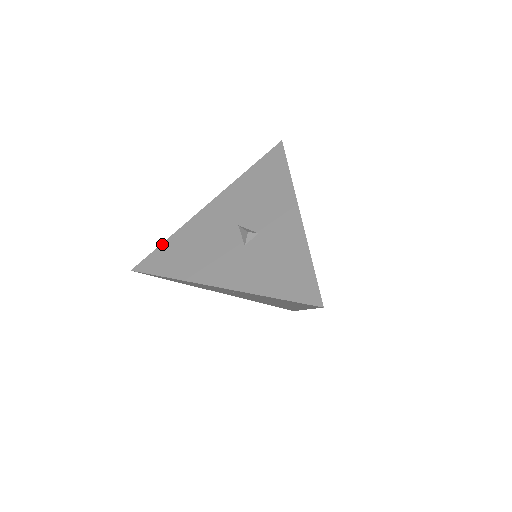
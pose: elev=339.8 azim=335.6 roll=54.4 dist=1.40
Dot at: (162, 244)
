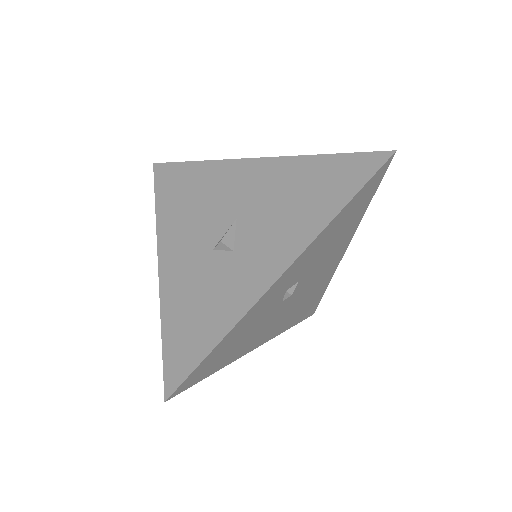
Dot at: (189, 162)
